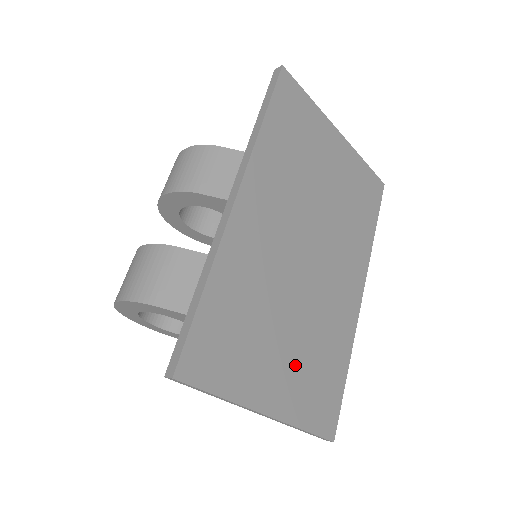
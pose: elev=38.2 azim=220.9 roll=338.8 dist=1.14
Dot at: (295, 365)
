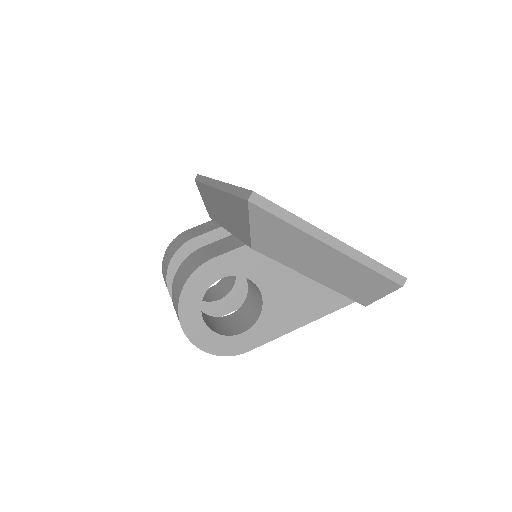
Dot at: occluded
